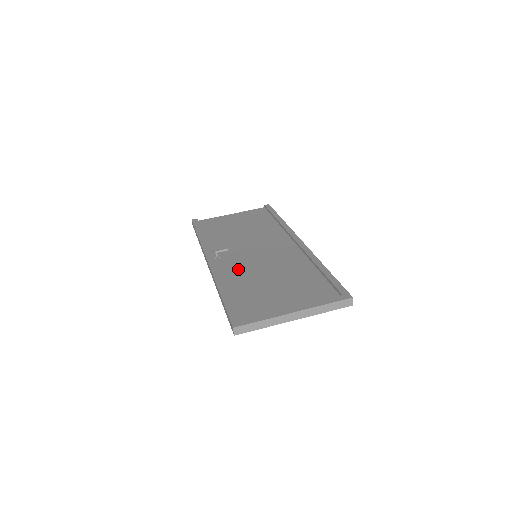
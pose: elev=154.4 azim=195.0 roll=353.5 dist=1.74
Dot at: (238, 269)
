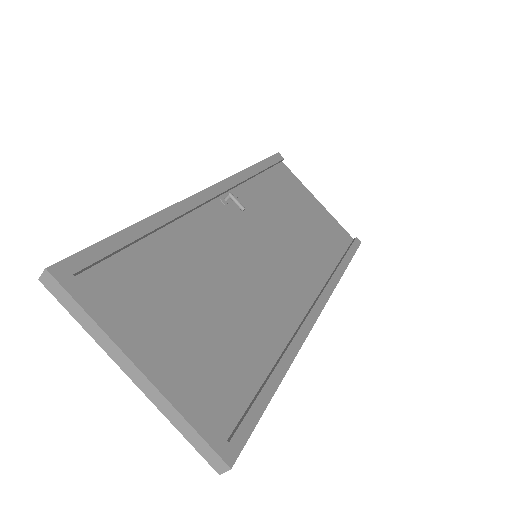
Dot at: (212, 237)
